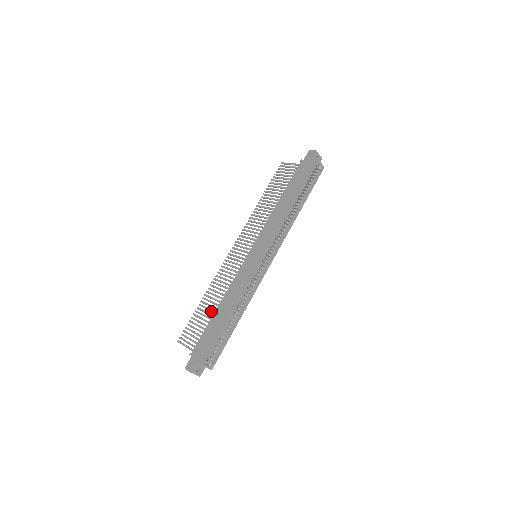
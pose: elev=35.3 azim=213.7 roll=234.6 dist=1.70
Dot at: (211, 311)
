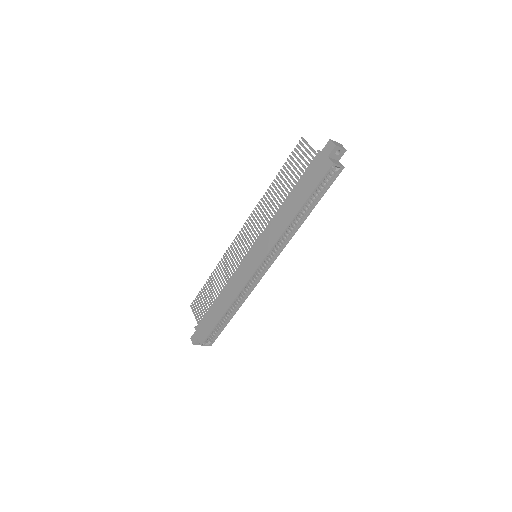
Dot at: occluded
